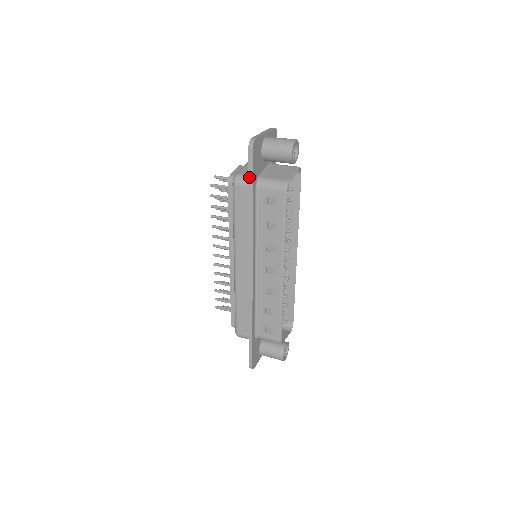
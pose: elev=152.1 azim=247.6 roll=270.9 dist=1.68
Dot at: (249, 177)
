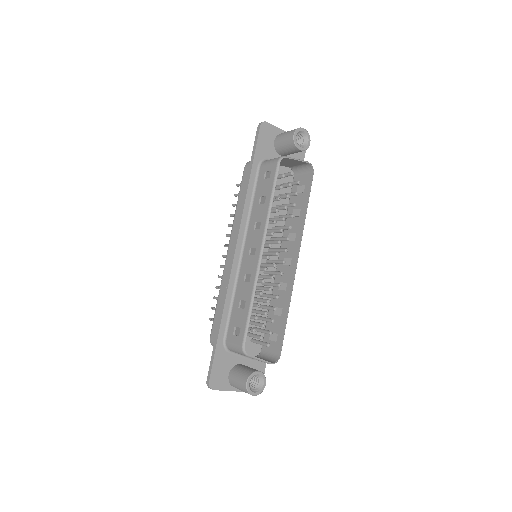
Dot at: (253, 153)
